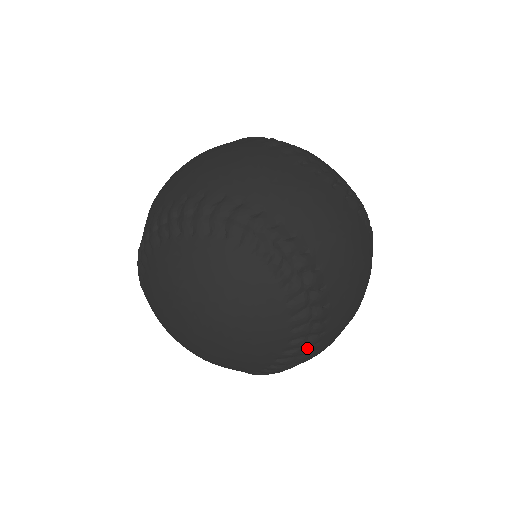
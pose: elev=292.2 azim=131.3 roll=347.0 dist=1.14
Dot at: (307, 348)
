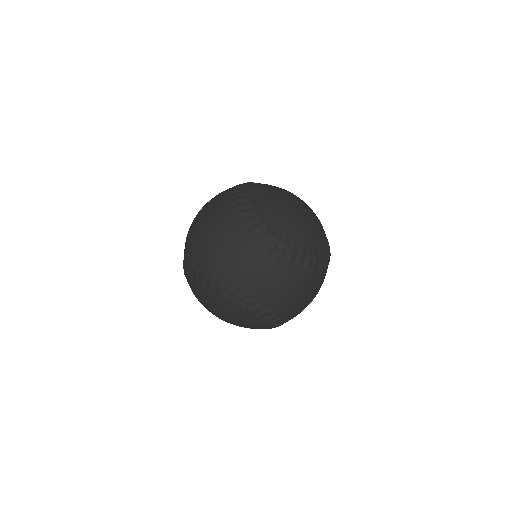
Dot at: occluded
